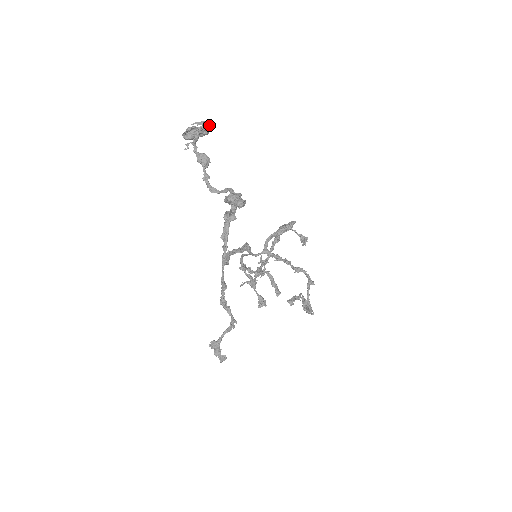
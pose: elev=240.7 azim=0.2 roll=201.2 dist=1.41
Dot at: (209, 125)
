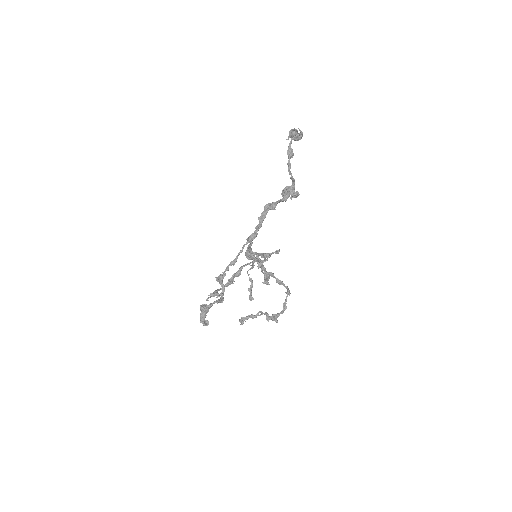
Dot at: (302, 136)
